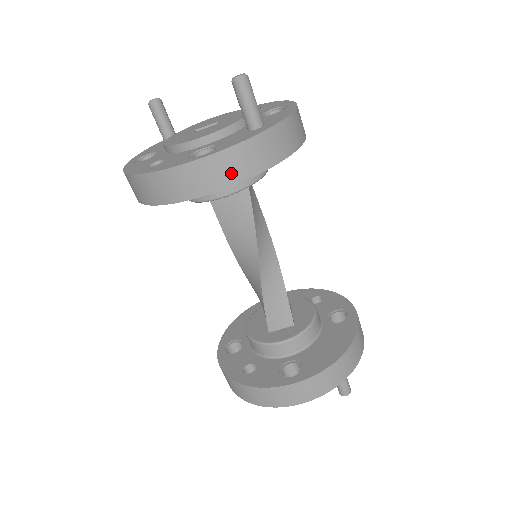
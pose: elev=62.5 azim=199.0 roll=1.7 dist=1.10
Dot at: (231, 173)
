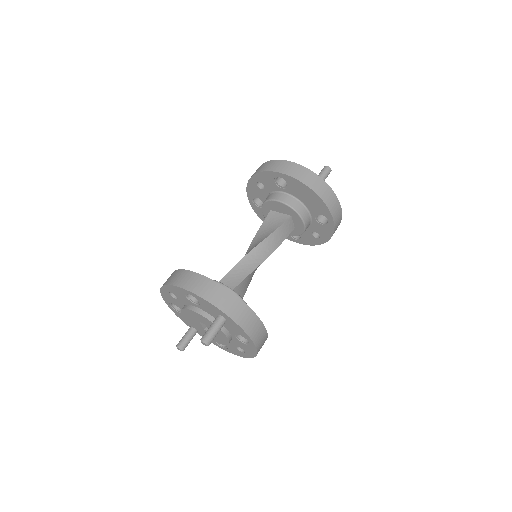
Dot at: (291, 171)
